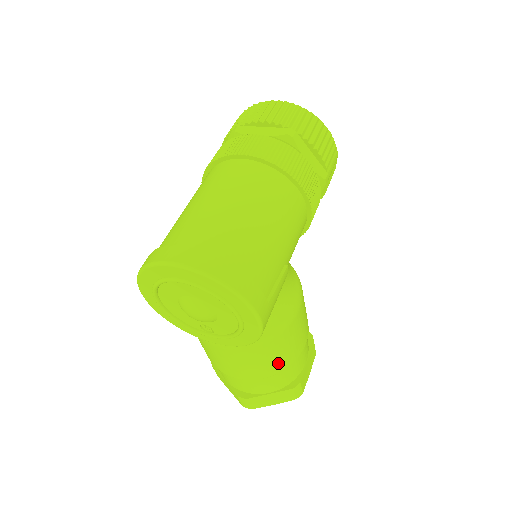
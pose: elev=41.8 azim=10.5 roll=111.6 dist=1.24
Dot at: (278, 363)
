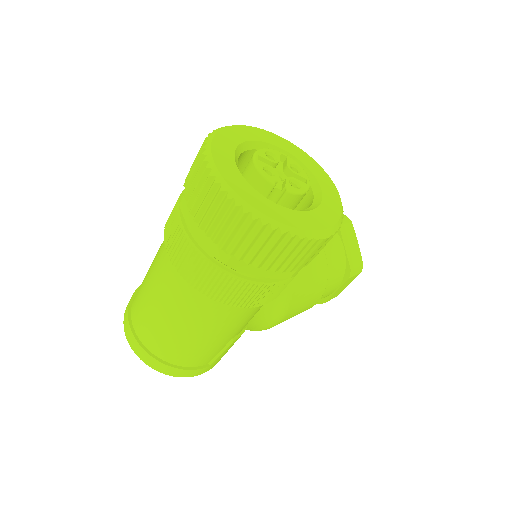
Dot at: occluded
